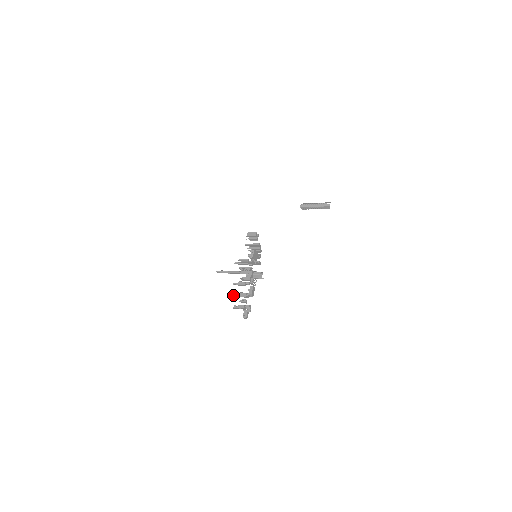
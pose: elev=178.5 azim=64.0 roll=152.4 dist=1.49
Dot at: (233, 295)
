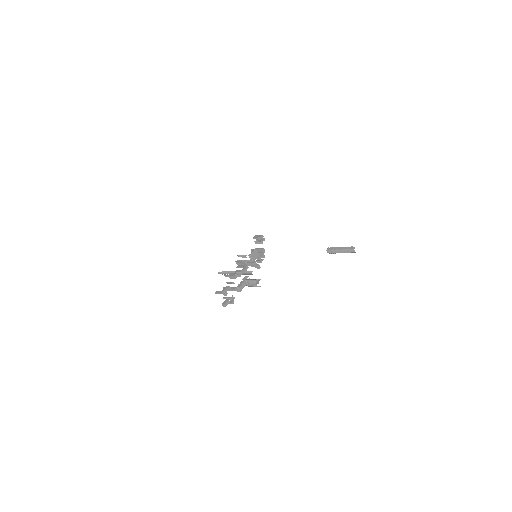
Dot at: occluded
